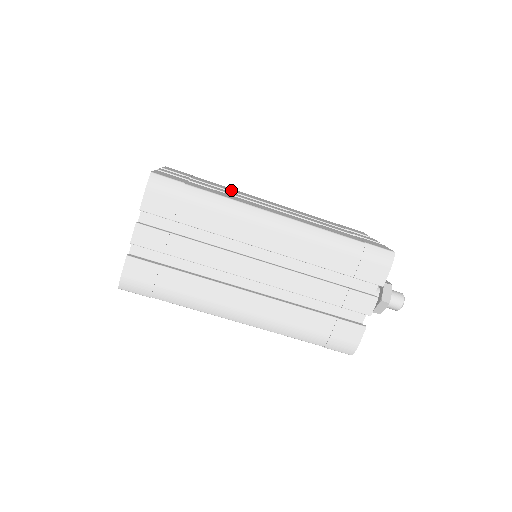
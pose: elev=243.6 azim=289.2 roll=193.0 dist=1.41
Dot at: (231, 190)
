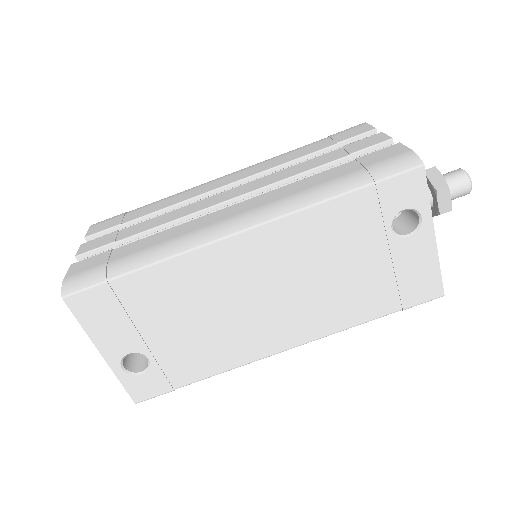
Dot at: occluded
